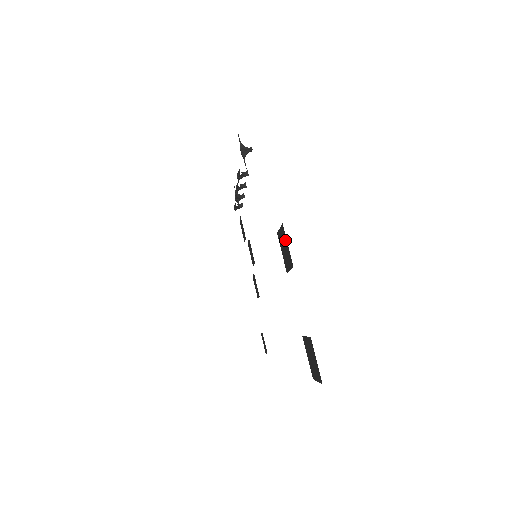
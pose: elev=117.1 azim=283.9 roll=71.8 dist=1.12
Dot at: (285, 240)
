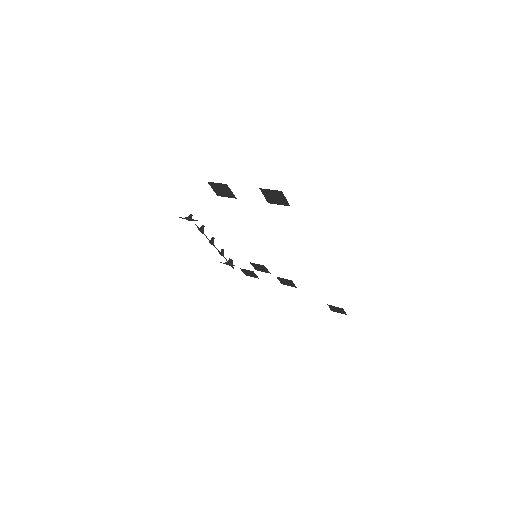
Dot at: (215, 185)
